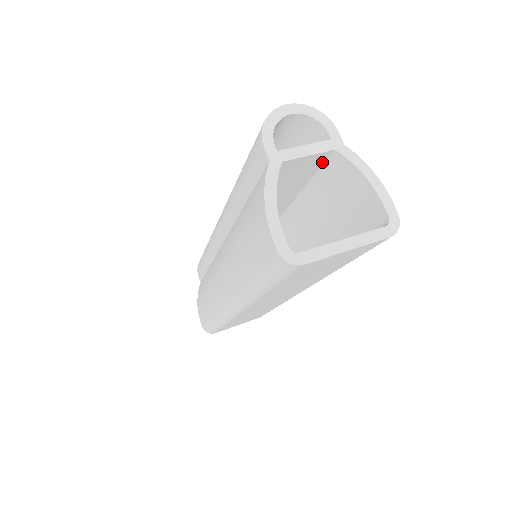
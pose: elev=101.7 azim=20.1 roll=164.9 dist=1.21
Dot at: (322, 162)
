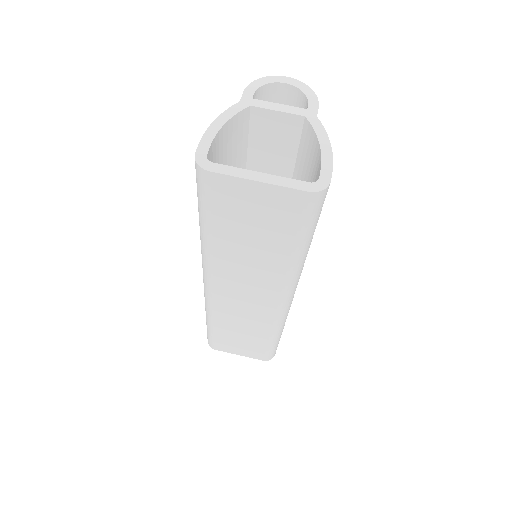
Dot at: (298, 133)
